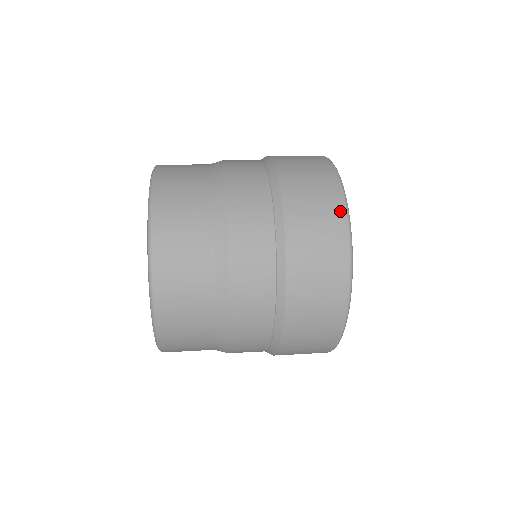
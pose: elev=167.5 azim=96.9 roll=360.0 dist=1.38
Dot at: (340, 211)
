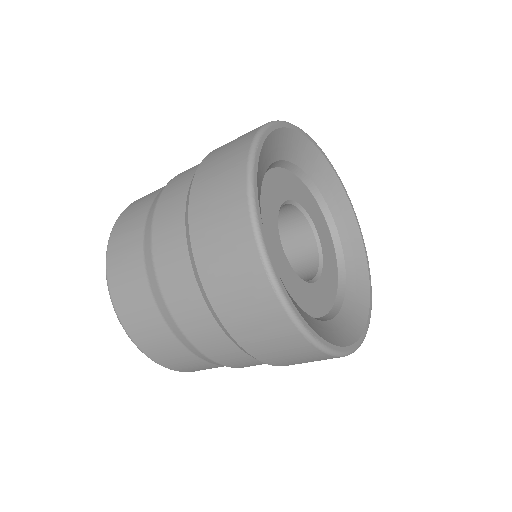
Dot at: (246, 232)
